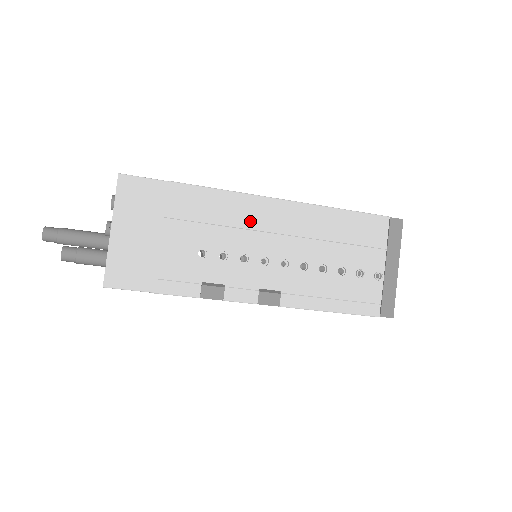
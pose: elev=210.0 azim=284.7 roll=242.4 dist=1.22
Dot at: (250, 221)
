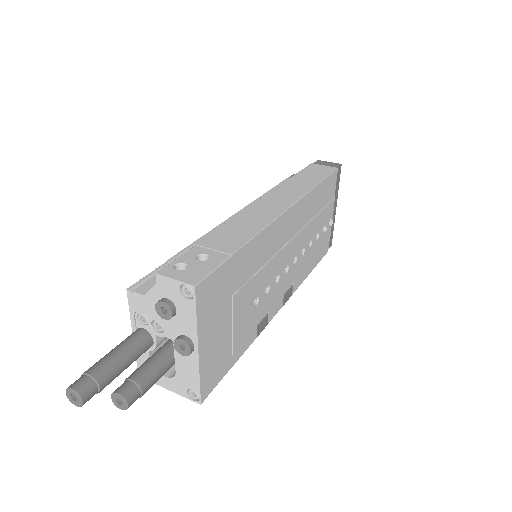
Dot at: (280, 242)
